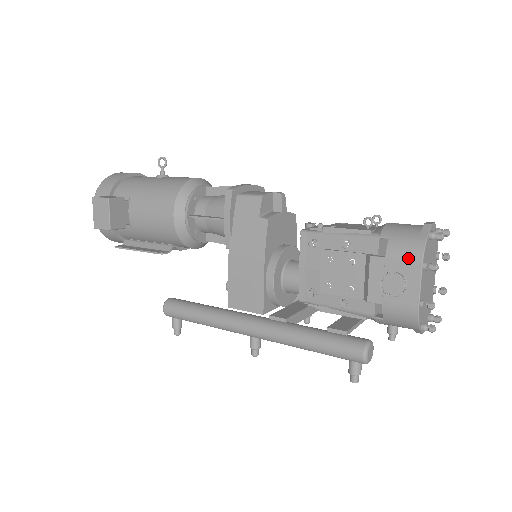
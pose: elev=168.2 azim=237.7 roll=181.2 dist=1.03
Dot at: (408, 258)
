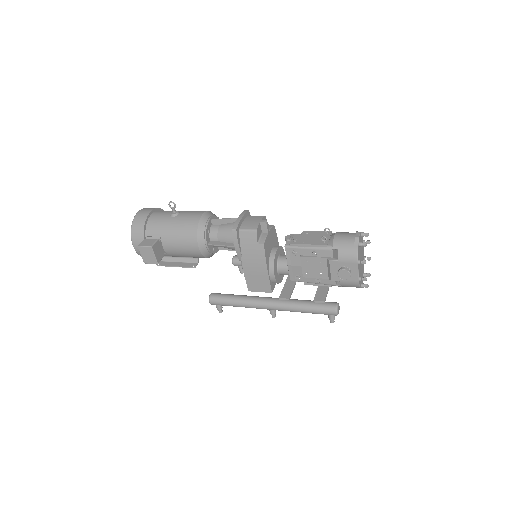
Dot at: (350, 260)
